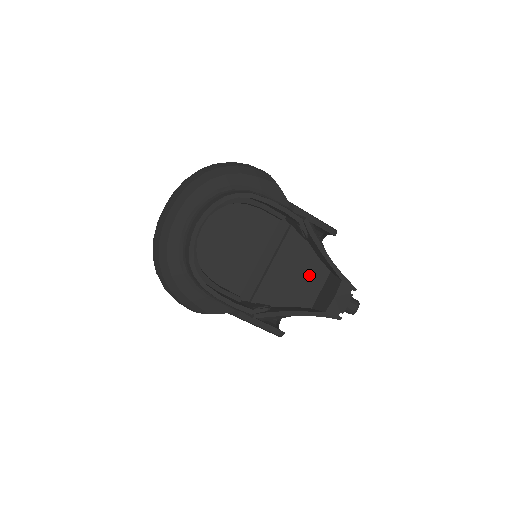
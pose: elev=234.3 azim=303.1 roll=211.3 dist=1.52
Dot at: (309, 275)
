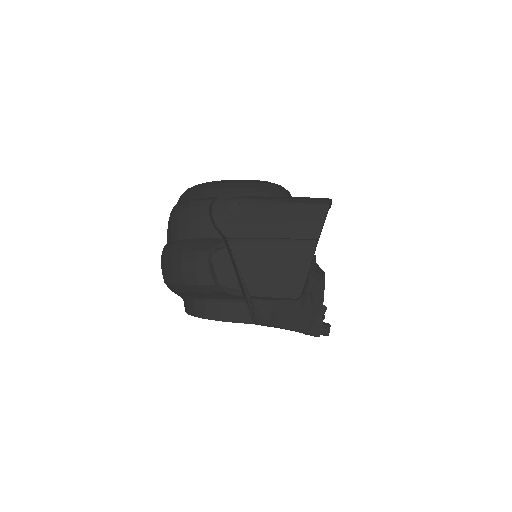
Dot at: occluded
